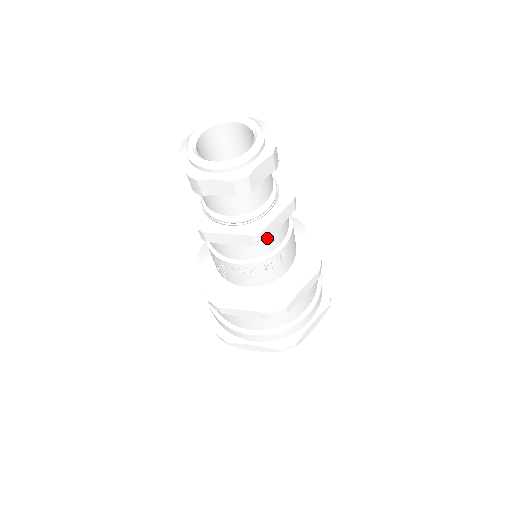
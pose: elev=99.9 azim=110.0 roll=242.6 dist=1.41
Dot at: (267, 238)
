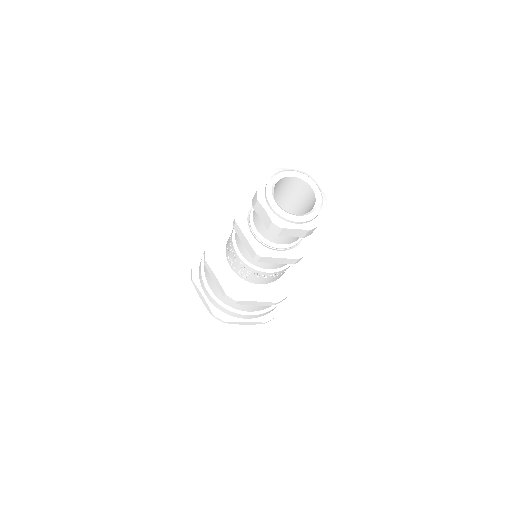
Dot at: occluded
